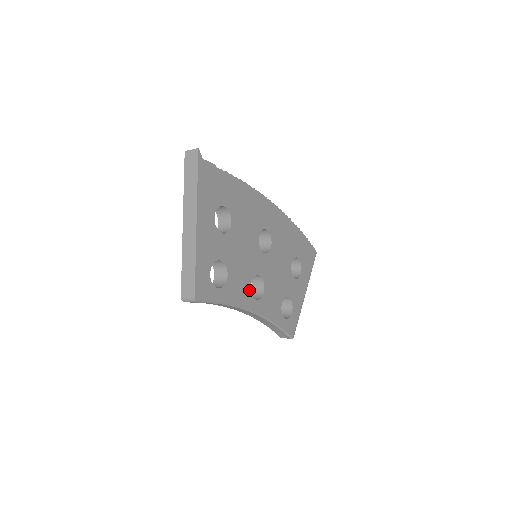
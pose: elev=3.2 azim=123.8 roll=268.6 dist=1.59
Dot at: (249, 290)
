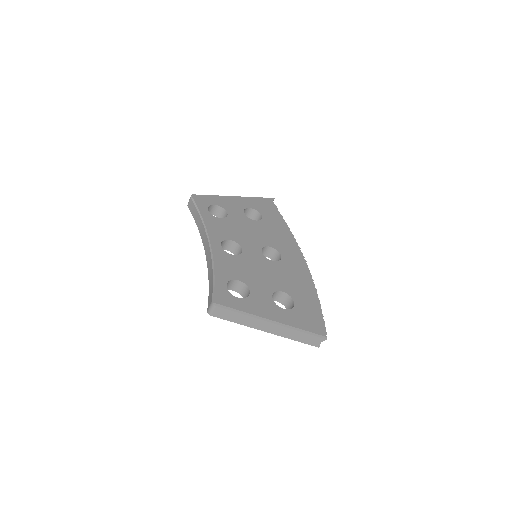
Dot at: (224, 239)
